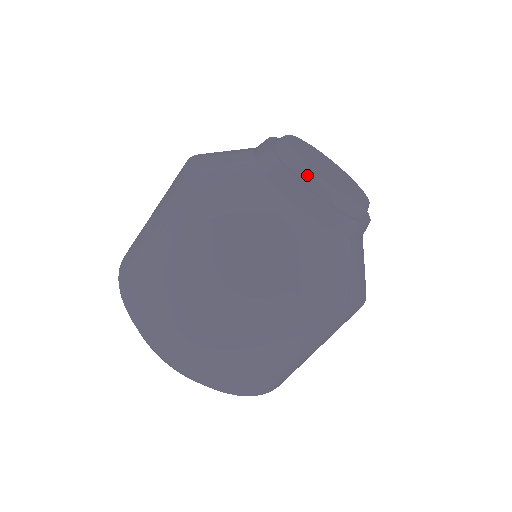
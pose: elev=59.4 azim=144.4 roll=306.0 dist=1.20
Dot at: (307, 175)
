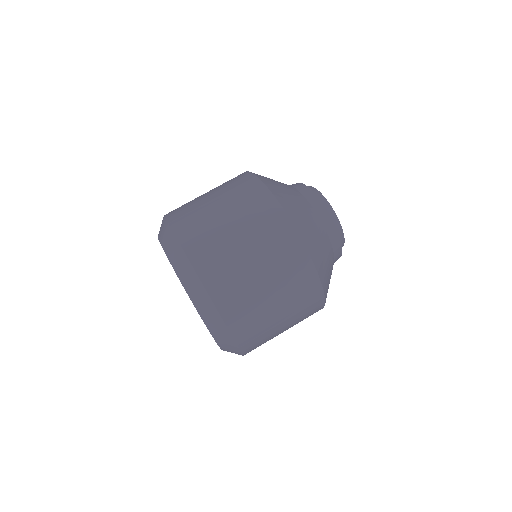
Dot at: (324, 202)
